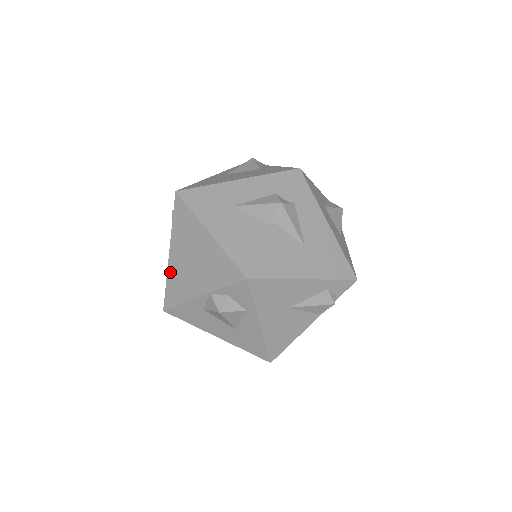
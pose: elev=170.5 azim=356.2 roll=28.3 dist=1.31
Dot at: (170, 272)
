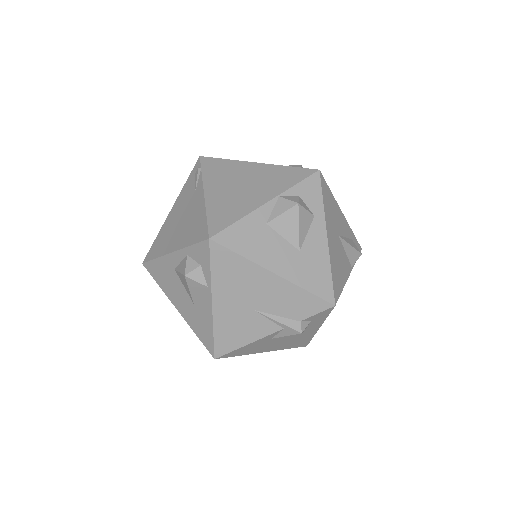
Dot at: (211, 204)
